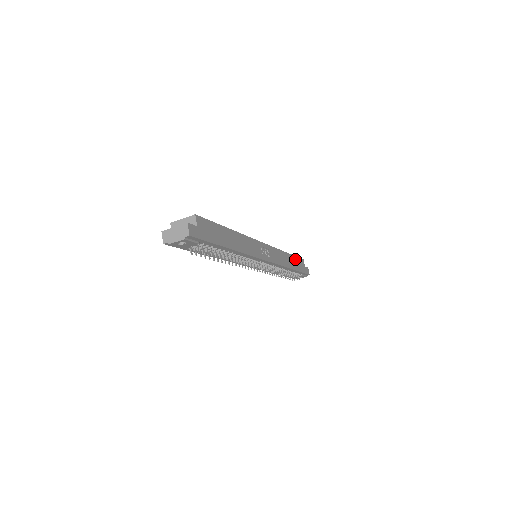
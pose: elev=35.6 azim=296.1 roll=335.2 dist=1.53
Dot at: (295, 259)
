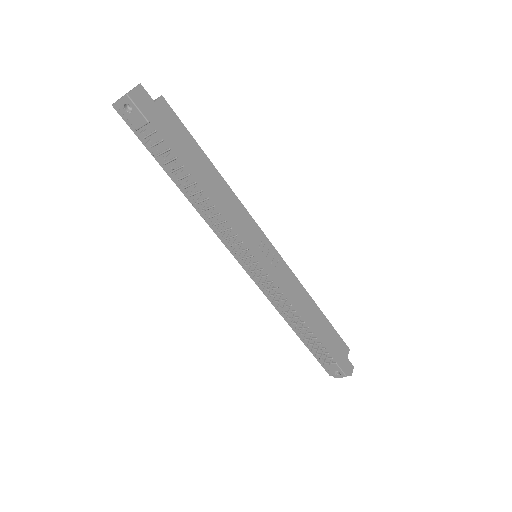
Dot at: (330, 328)
